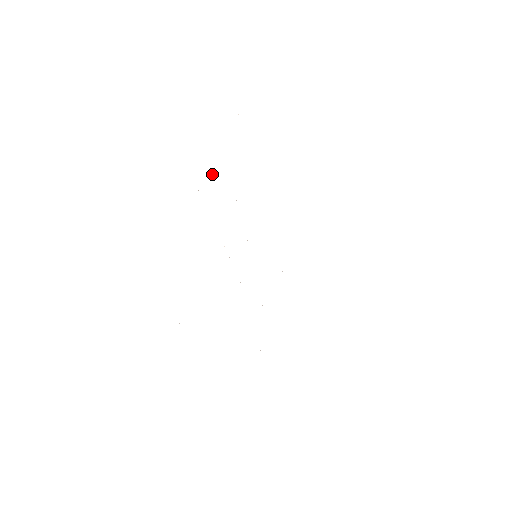
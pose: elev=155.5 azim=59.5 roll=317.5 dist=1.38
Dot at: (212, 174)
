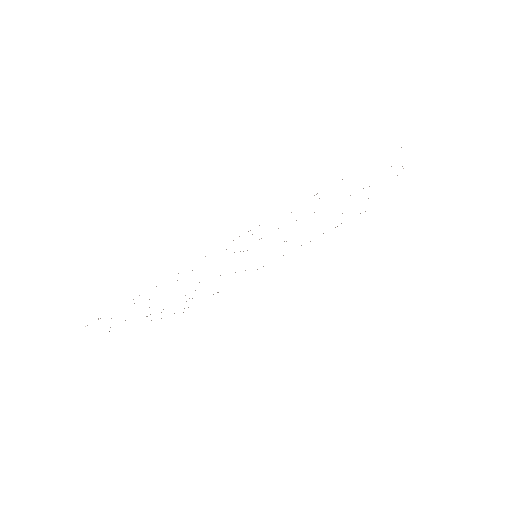
Dot at: occluded
